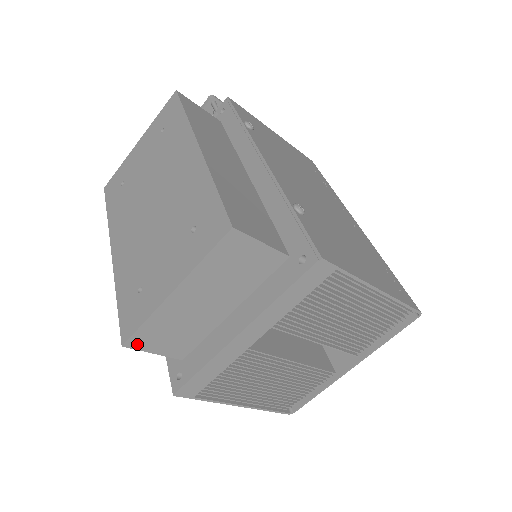
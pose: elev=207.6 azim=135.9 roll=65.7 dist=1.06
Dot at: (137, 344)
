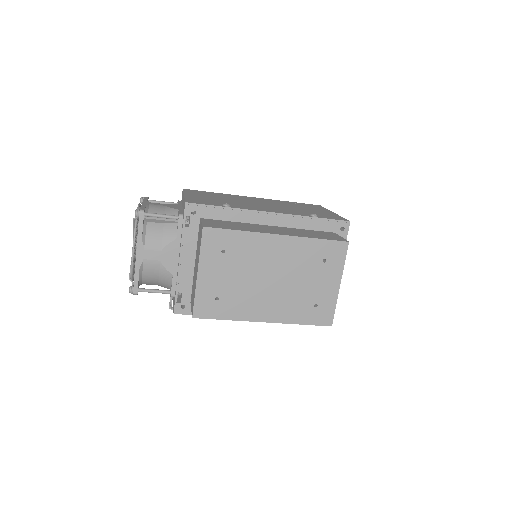
Dot at: occluded
